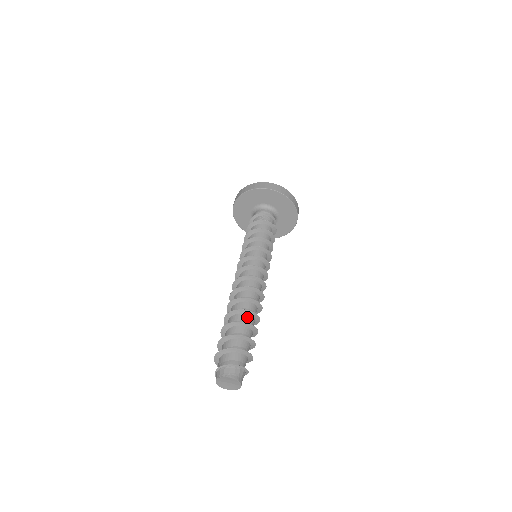
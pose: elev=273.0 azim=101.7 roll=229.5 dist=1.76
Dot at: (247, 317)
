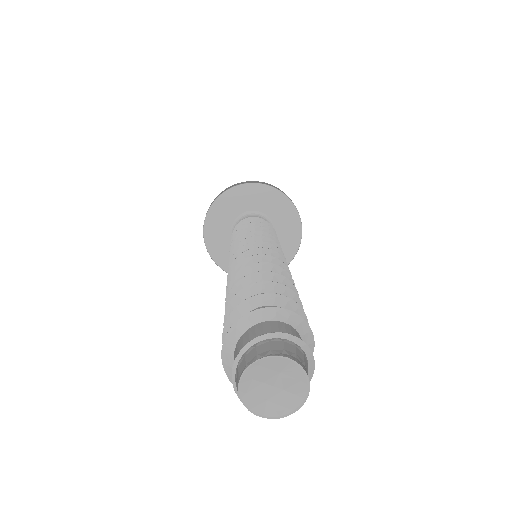
Dot at: occluded
